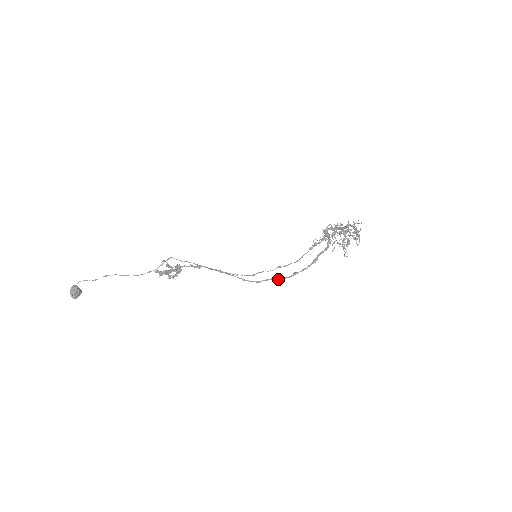
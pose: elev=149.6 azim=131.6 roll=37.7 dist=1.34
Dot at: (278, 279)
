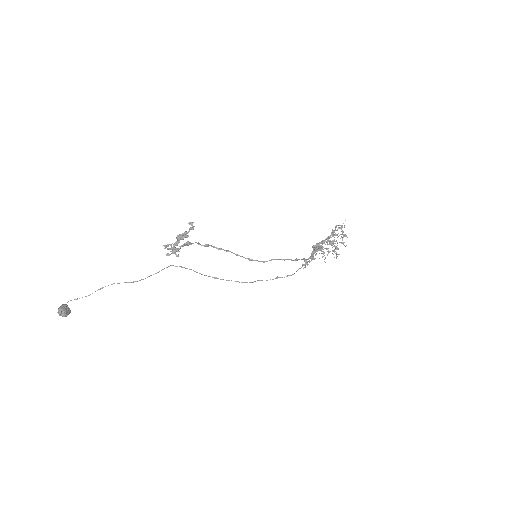
Dot at: occluded
